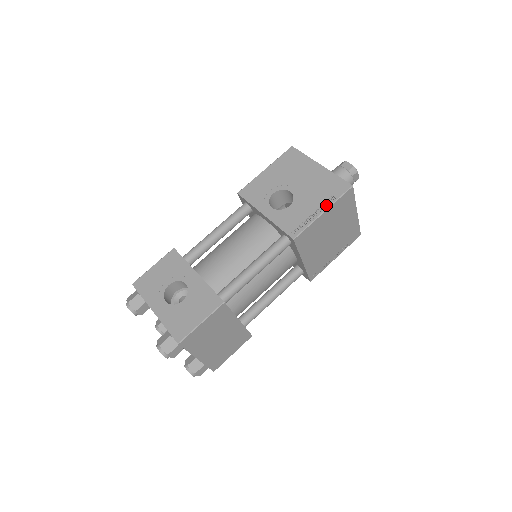
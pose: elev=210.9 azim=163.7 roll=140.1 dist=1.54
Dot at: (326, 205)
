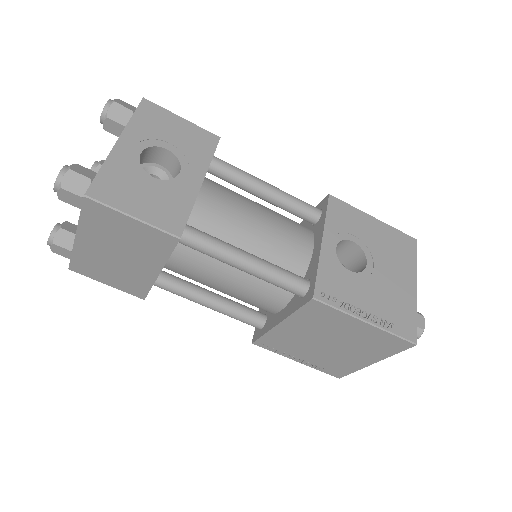
Dot at: (377, 321)
